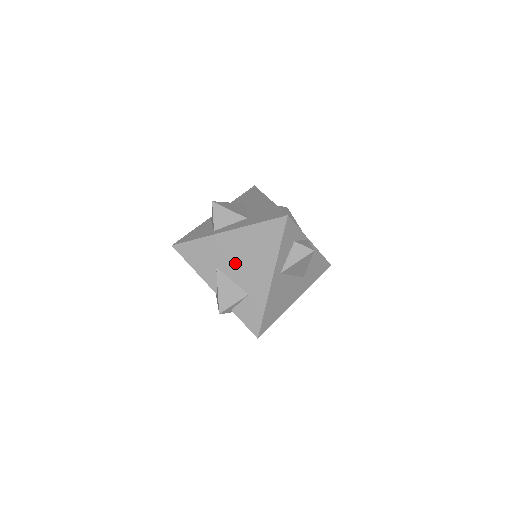
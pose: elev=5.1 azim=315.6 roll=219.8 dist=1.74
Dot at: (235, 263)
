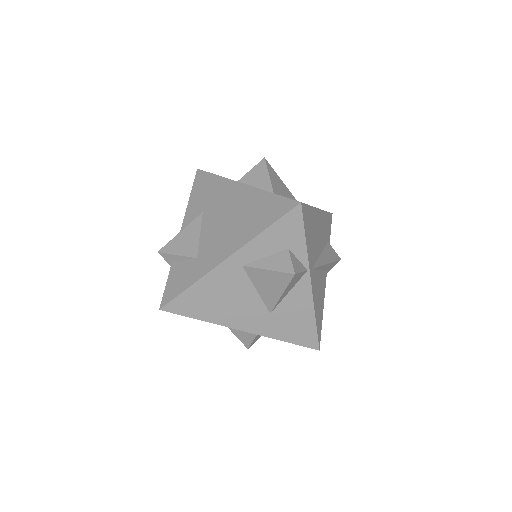
Dot at: (218, 218)
